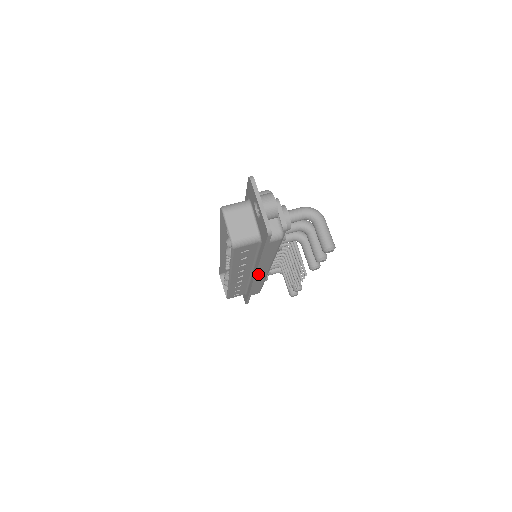
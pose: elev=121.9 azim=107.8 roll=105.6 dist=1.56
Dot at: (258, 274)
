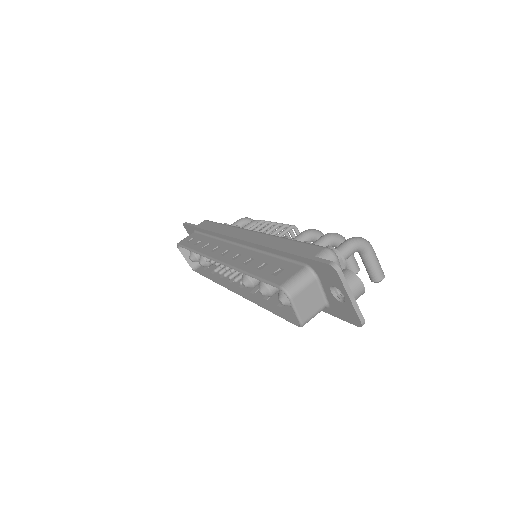
Dot at: occluded
